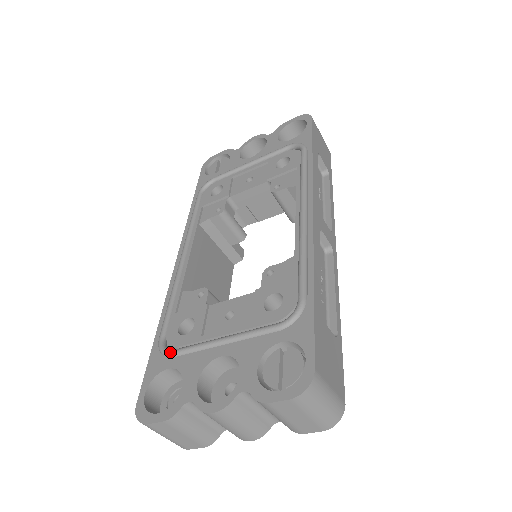
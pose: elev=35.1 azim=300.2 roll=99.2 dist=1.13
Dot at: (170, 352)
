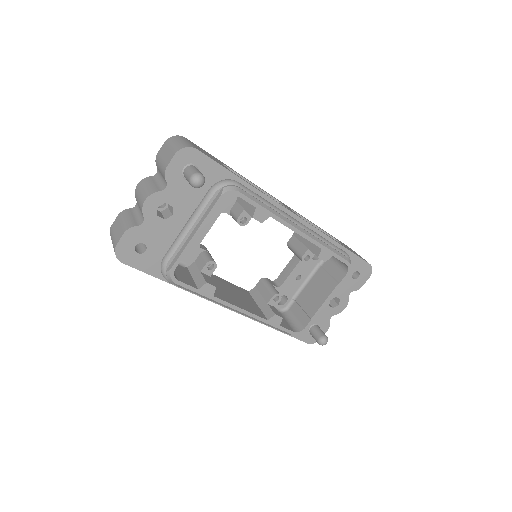
Dot at: occluded
